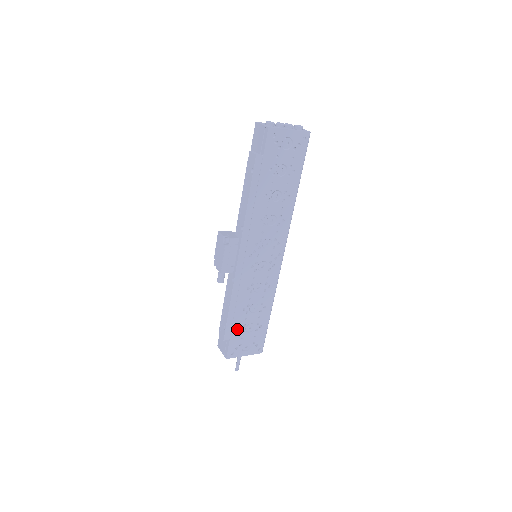
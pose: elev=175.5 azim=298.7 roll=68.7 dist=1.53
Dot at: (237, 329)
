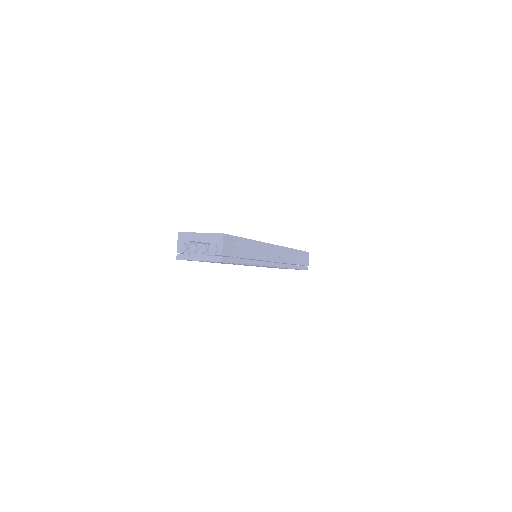
Dot at: occluded
